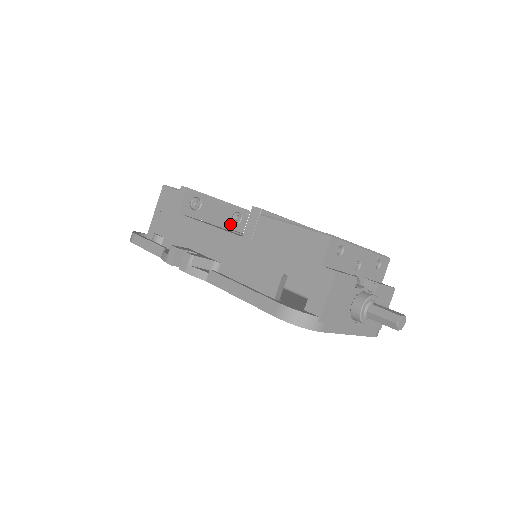
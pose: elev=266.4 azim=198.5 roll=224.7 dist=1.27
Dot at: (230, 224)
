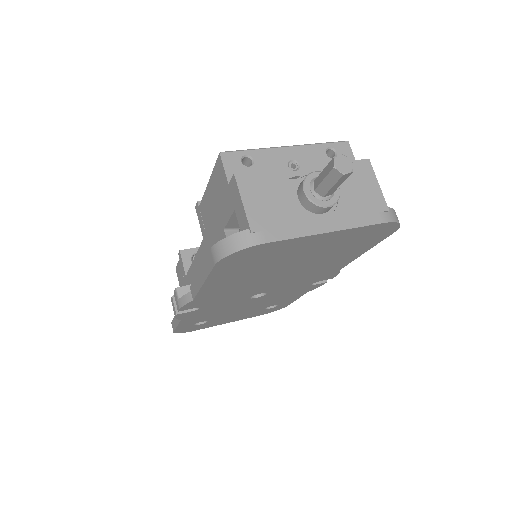
Dot at: occluded
